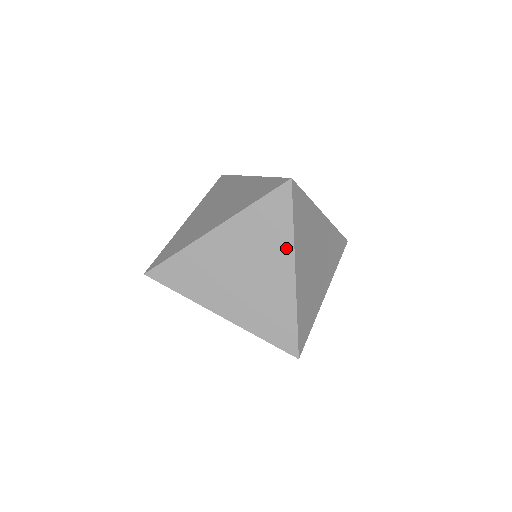
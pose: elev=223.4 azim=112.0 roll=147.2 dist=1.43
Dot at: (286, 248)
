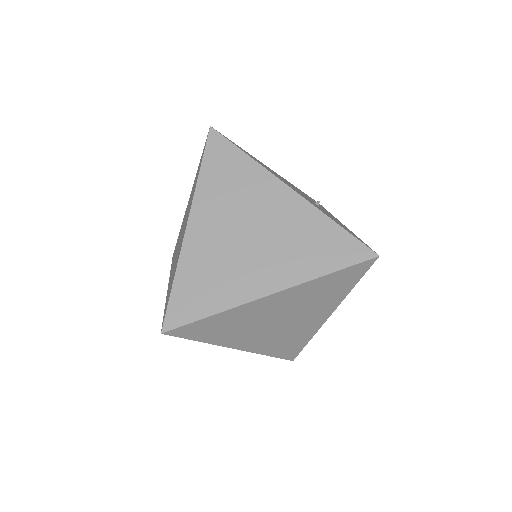
Dot at: (334, 303)
